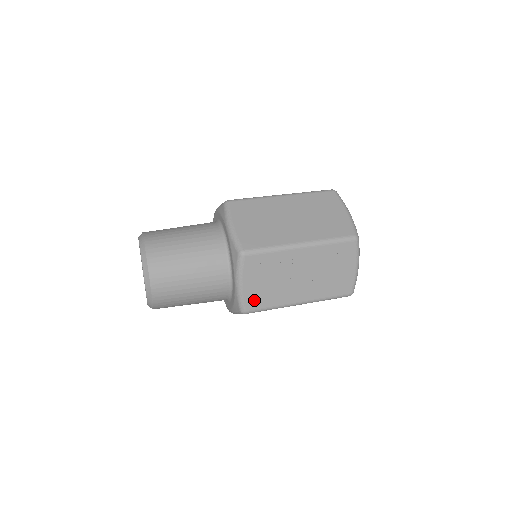
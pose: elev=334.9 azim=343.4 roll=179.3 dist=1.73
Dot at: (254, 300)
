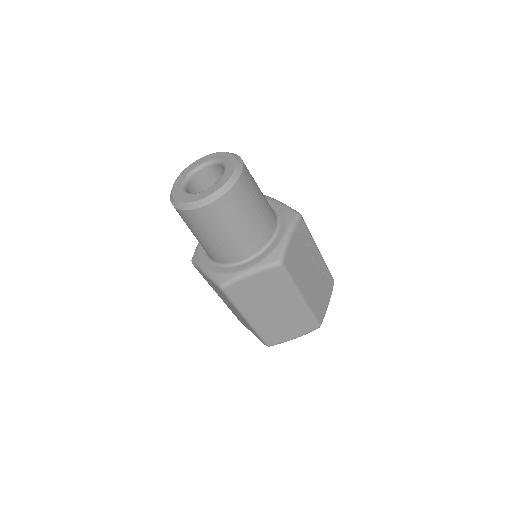
Dot at: (290, 259)
